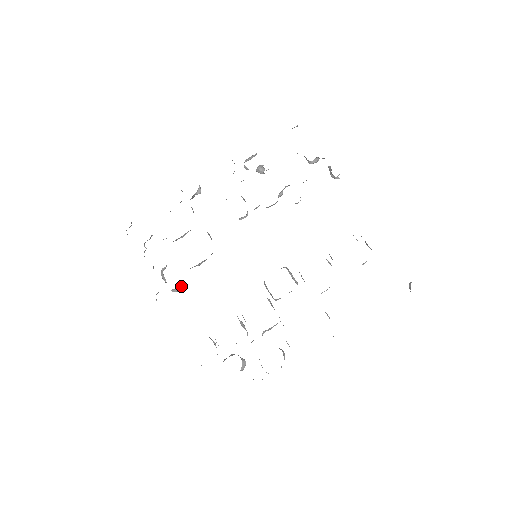
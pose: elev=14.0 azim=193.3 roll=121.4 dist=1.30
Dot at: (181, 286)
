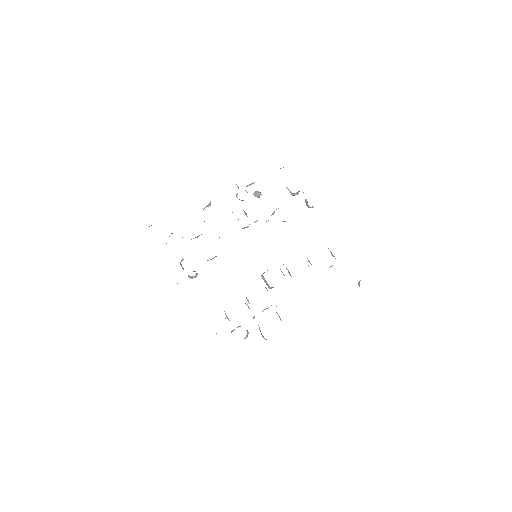
Dot at: (197, 274)
